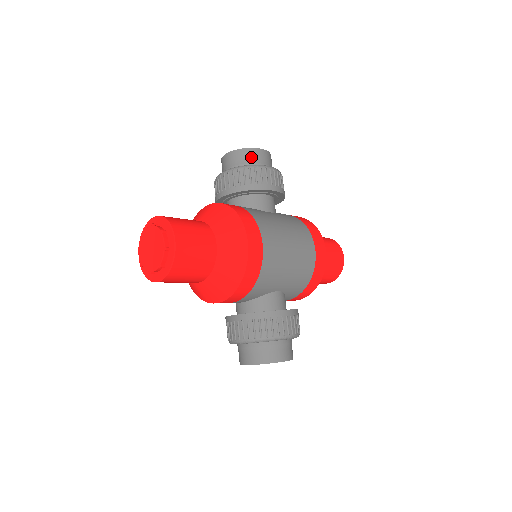
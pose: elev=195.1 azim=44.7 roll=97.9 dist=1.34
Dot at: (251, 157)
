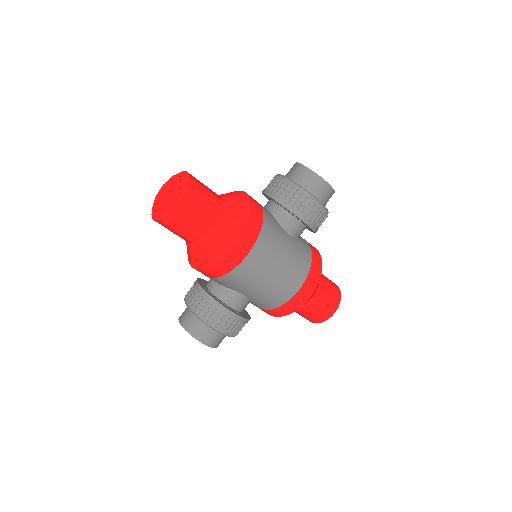
Dot at: (311, 181)
